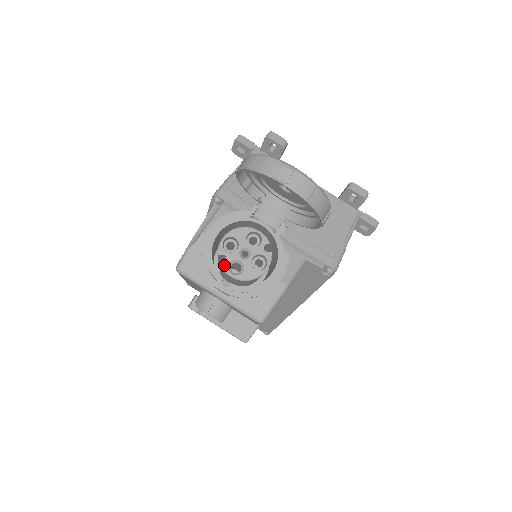
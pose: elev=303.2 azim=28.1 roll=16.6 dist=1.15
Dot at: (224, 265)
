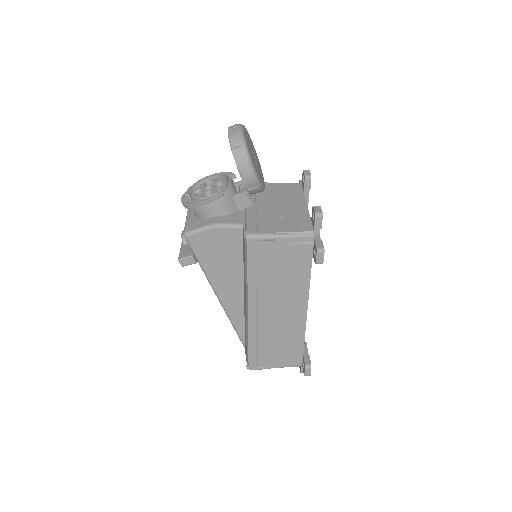
Dot at: (196, 189)
